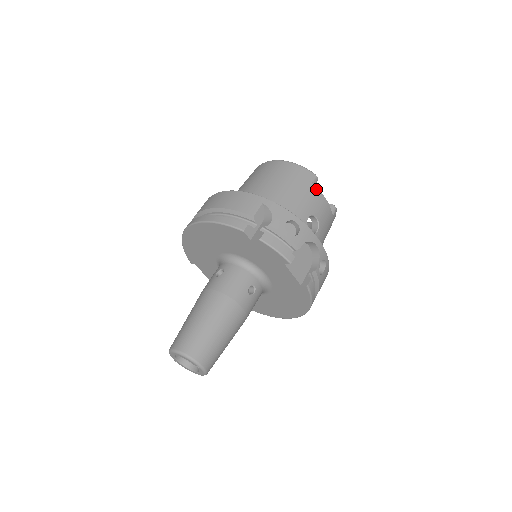
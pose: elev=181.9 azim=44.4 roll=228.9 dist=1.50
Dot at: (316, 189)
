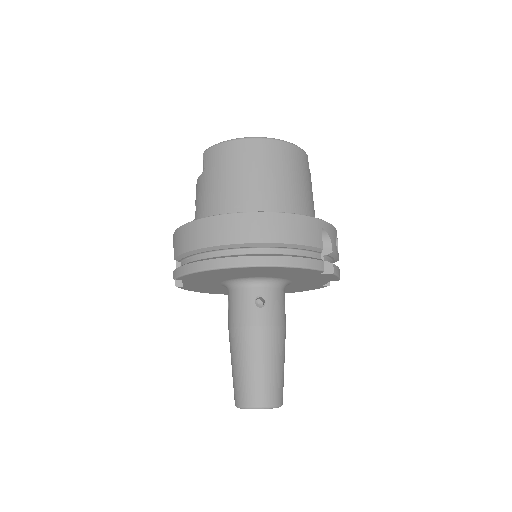
Dot at: (310, 173)
